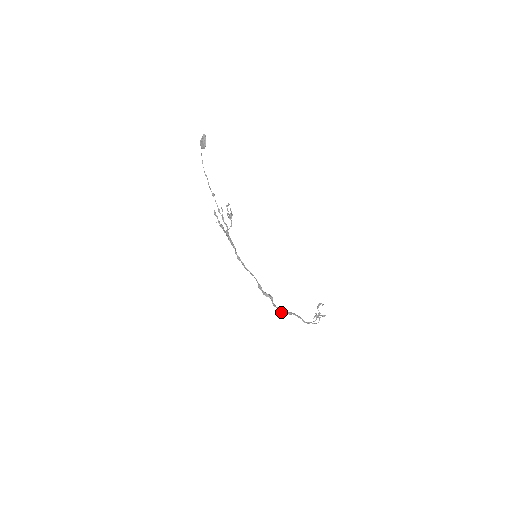
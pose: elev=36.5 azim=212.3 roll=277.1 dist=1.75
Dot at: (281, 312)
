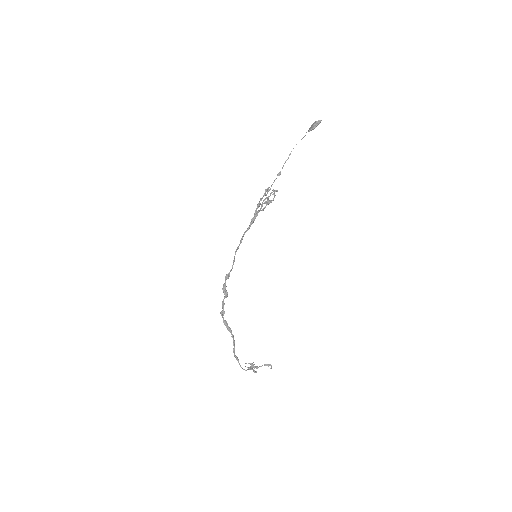
Dot at: (223, 318)
